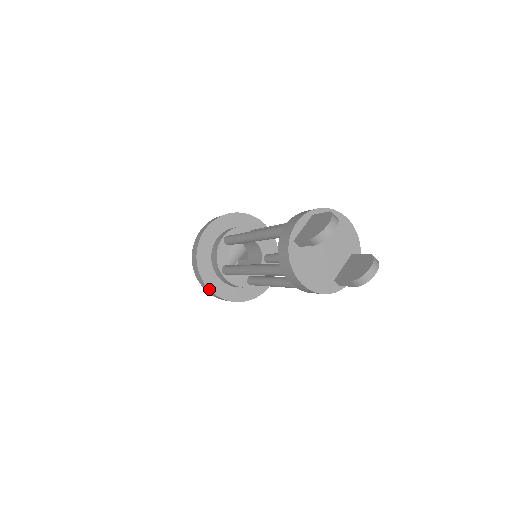
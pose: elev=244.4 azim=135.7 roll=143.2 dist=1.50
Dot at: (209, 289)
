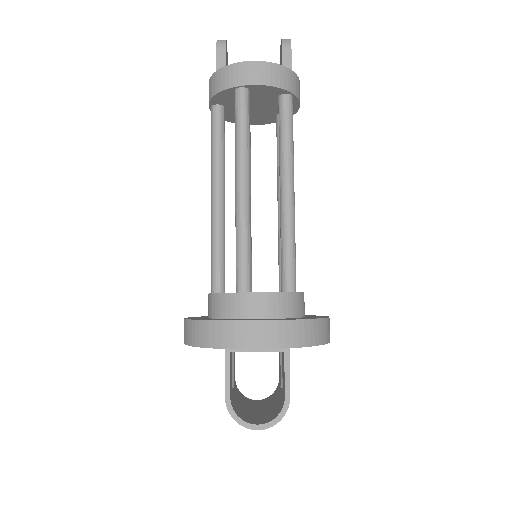
Dot at: (247, 321)
